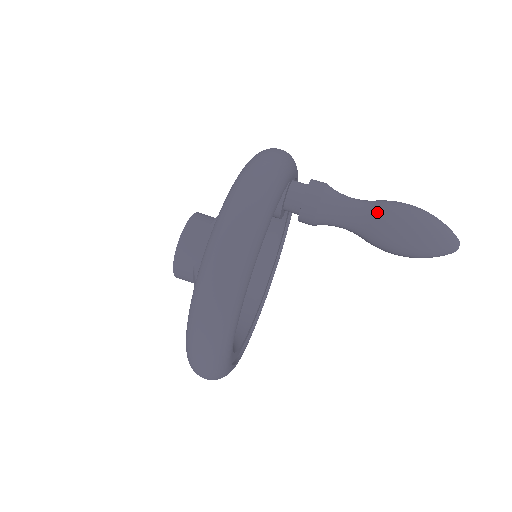
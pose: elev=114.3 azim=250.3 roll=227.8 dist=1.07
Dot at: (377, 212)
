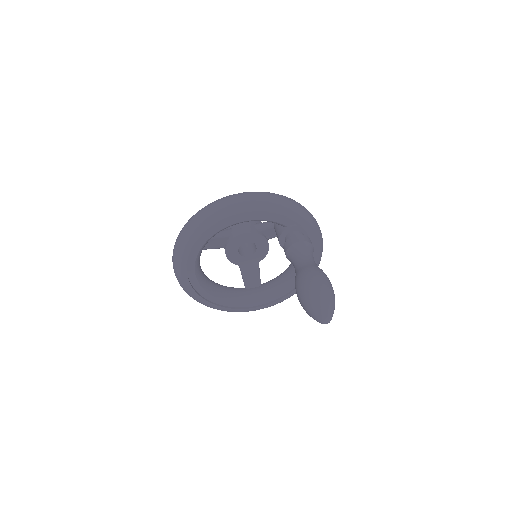
Dot at: (311, 266)
